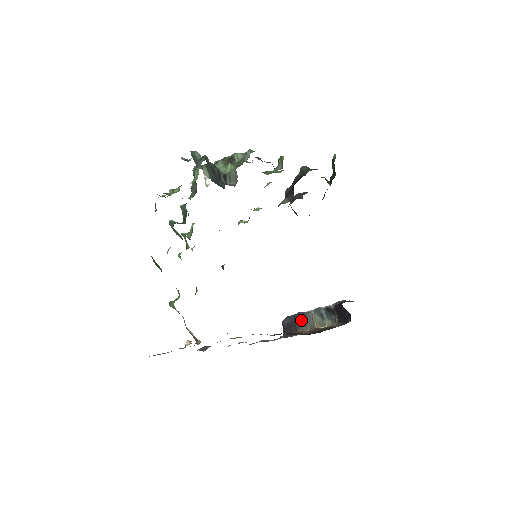
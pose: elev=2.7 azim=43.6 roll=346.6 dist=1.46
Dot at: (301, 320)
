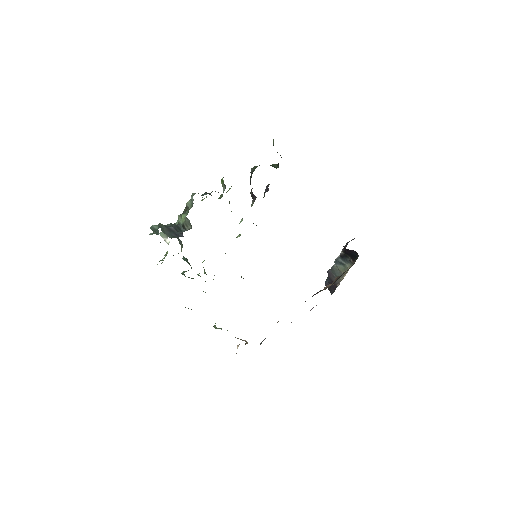
Dot at: (333, 275)
